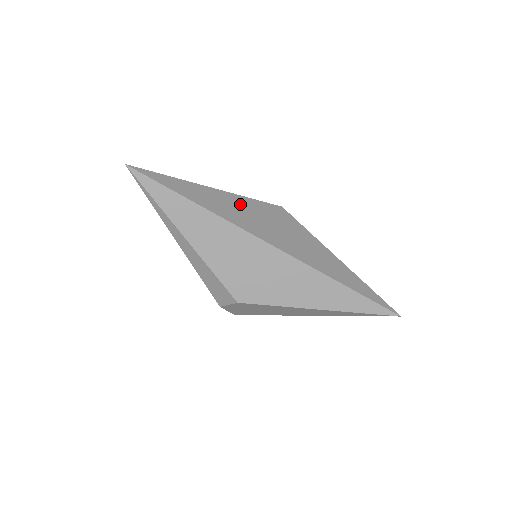
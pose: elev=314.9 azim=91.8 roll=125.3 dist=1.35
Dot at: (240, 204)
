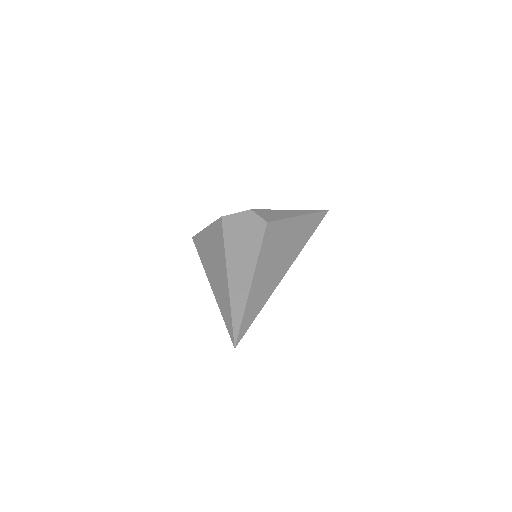
Dot at: (265, 264)
